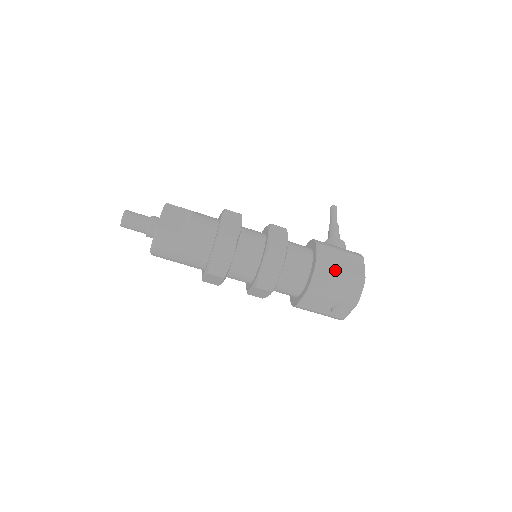
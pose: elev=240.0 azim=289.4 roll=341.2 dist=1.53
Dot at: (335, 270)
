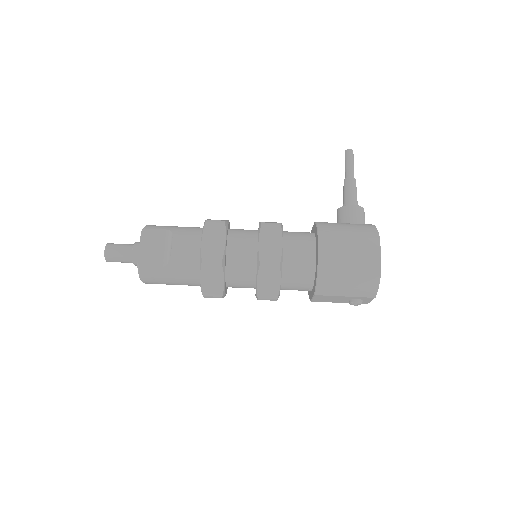
Dot at: (342, 268)
